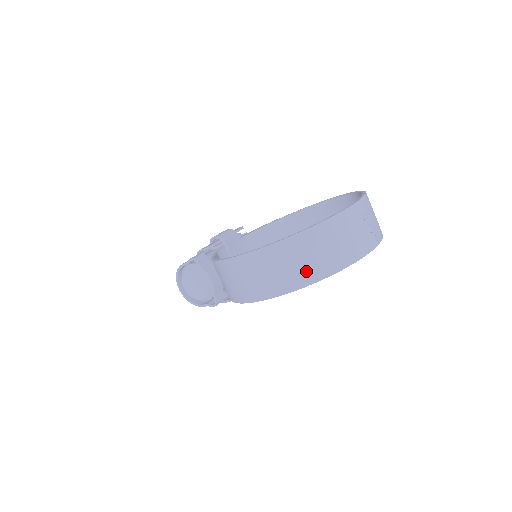
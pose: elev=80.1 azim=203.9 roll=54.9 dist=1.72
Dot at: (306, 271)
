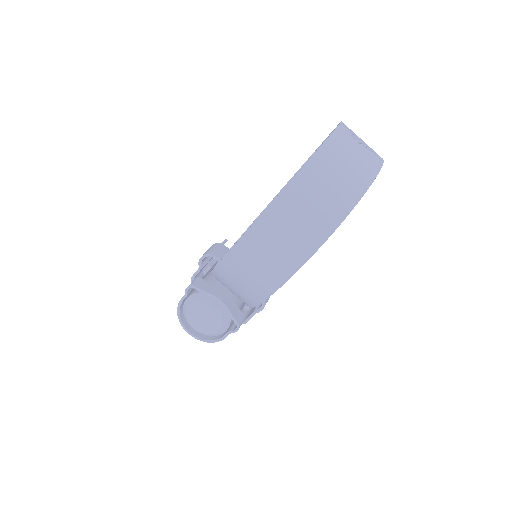
Dot at: (325, 213)
